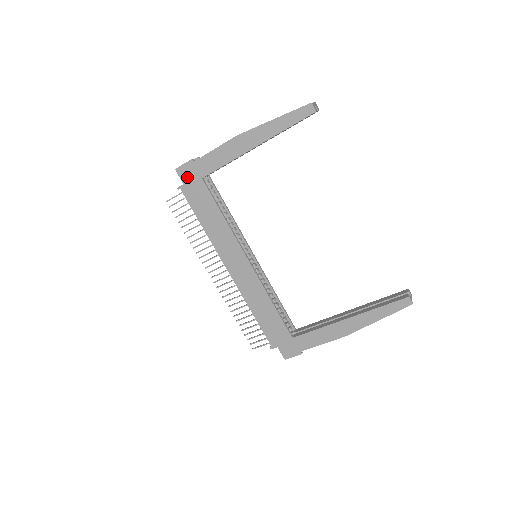
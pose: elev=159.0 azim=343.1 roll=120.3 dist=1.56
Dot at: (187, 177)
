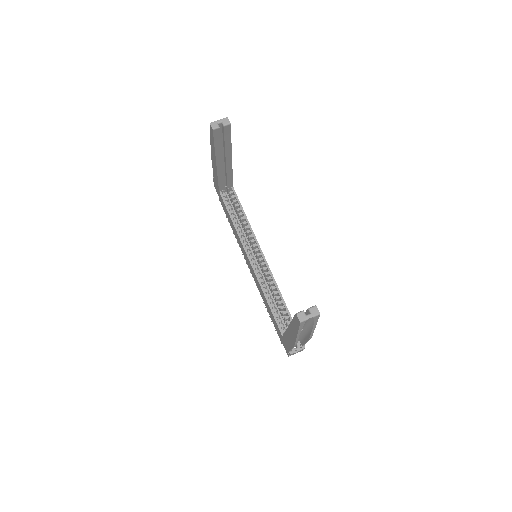
Dot at: (217, 191)
